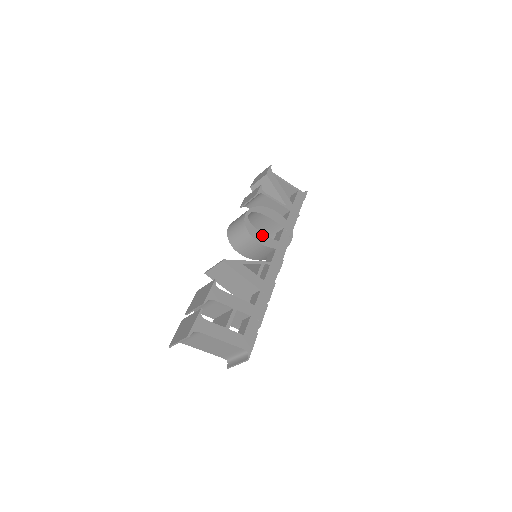
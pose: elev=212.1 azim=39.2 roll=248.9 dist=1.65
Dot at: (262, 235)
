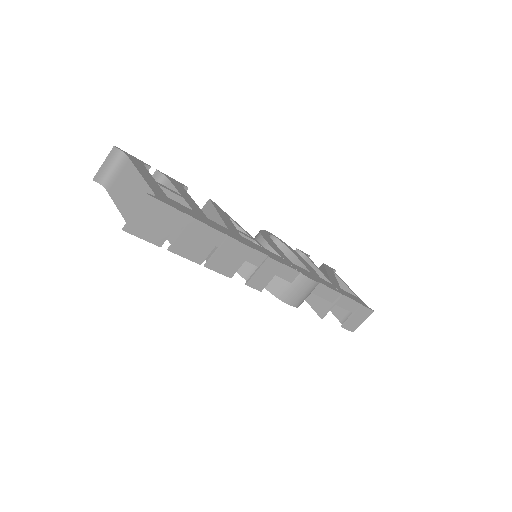
Dot at: (275, 245)
